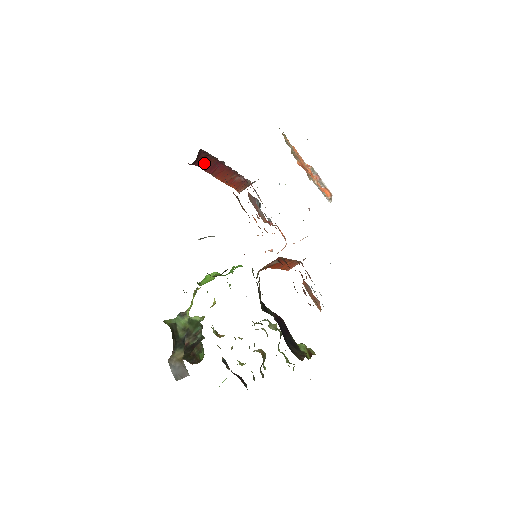
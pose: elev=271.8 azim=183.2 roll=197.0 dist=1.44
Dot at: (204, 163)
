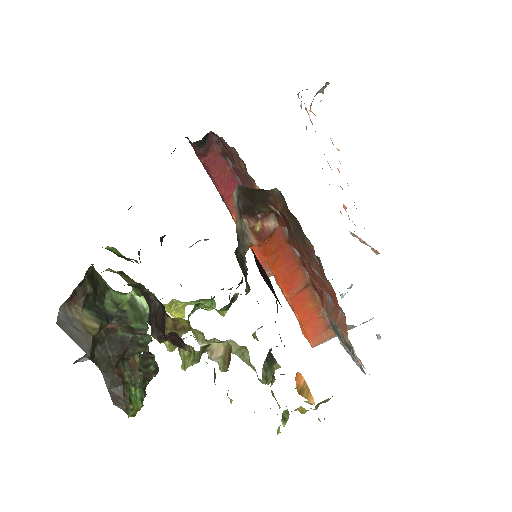
Dot at: (217, 168)
